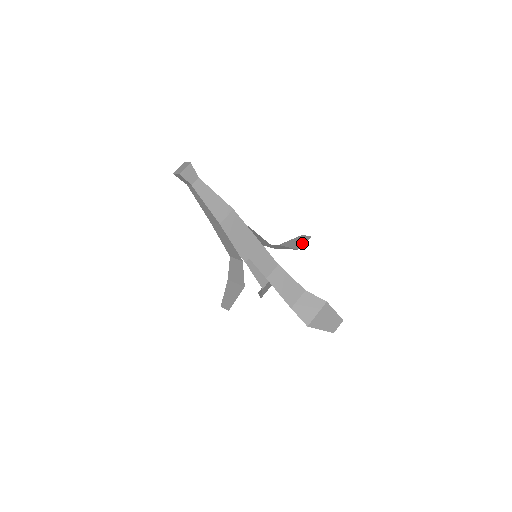
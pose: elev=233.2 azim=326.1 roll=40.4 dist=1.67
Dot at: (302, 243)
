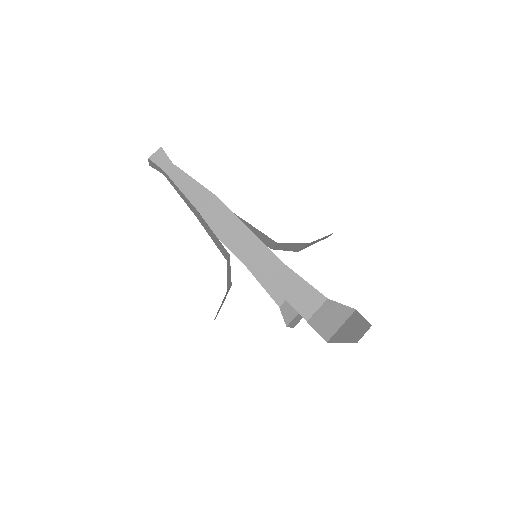
Dot at: (318, 239)
